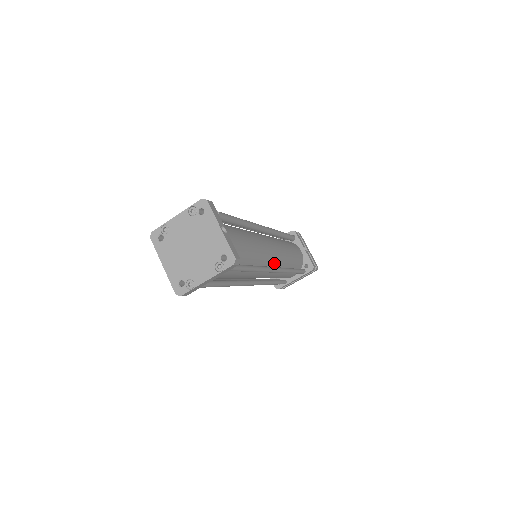
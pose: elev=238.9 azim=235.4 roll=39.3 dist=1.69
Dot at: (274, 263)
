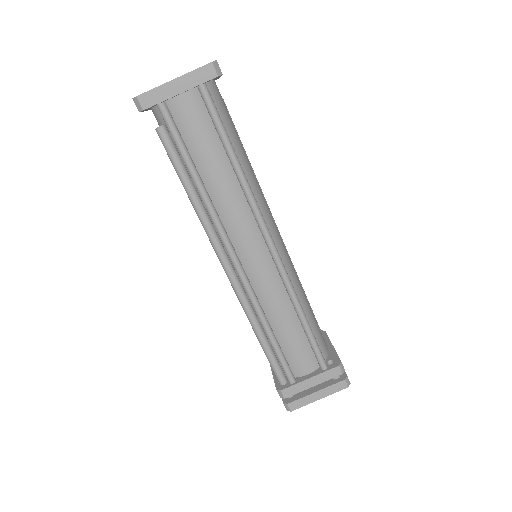
Dot at: occluded
